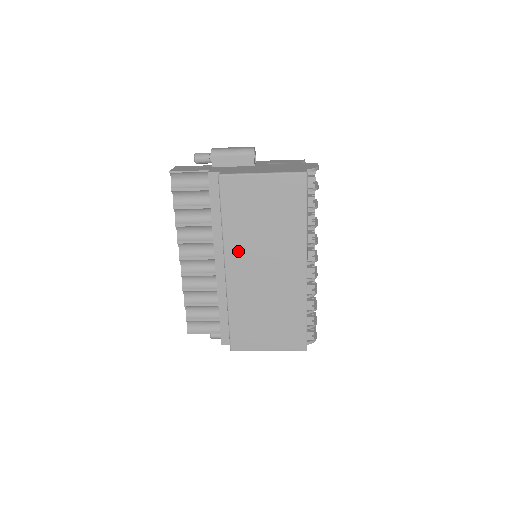
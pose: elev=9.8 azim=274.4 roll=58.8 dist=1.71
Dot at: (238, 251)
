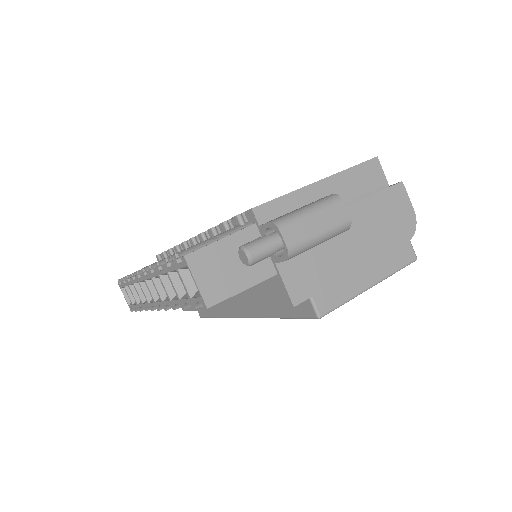
Dot at: occluded
